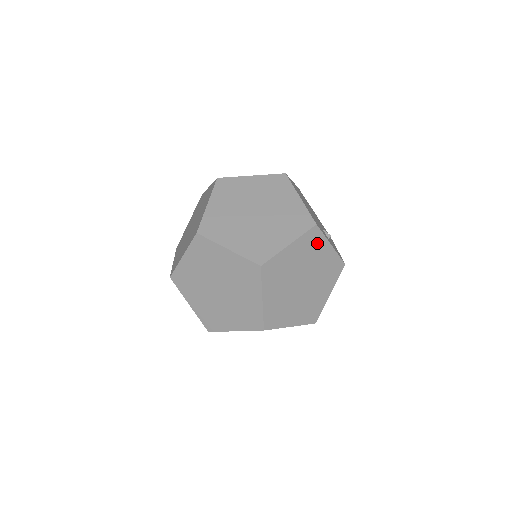
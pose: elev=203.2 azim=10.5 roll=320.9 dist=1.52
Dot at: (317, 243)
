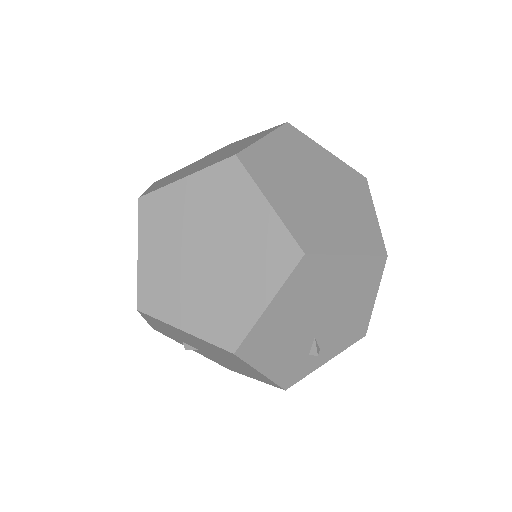
Dot at: (304, 144)
